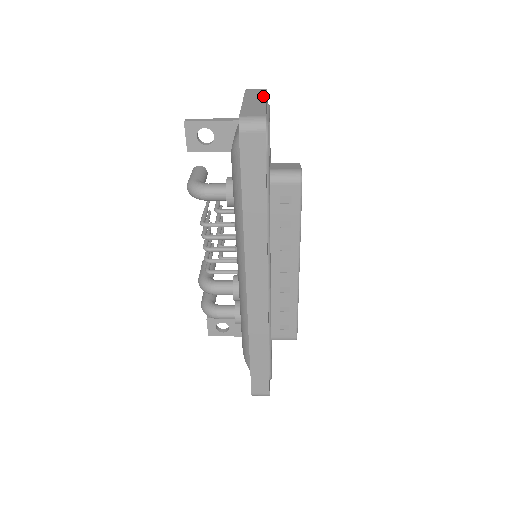
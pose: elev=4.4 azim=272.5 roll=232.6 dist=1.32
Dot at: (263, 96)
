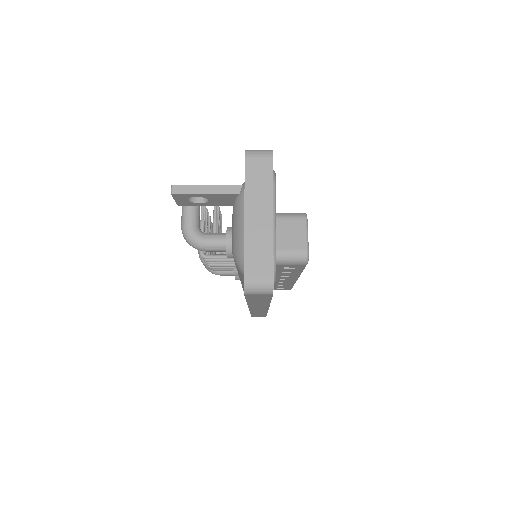
Dot at: (268, 194)
